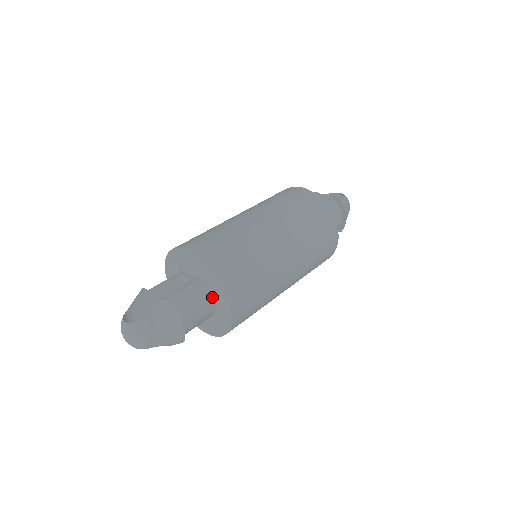
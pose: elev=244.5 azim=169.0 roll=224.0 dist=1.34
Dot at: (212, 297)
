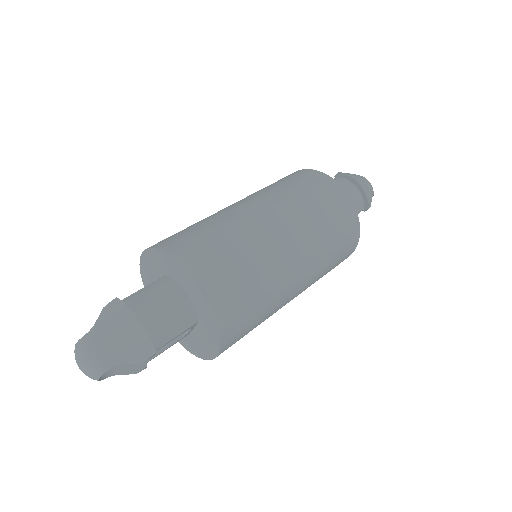
Dot at: (182, 289)
